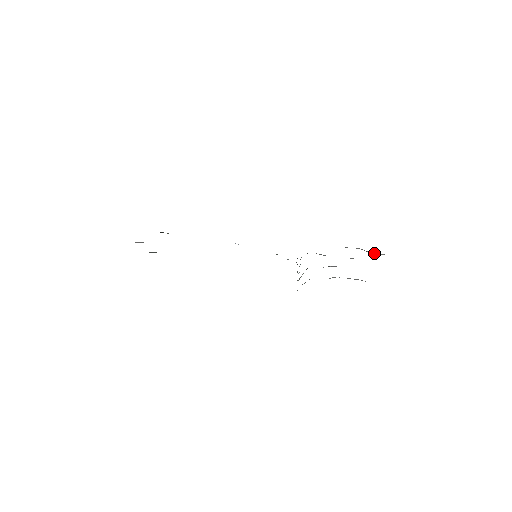
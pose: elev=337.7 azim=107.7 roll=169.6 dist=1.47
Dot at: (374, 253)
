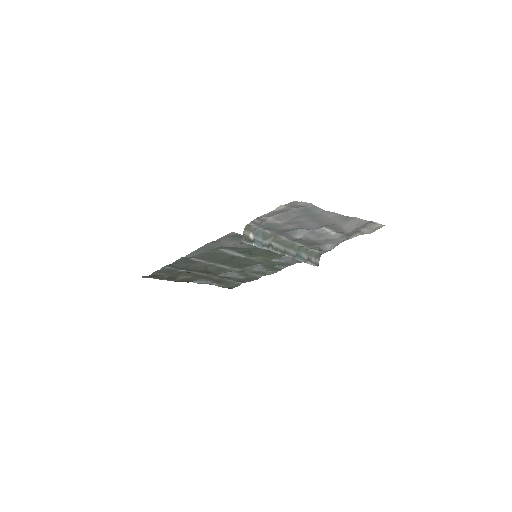
Dot at: (371, 231)
